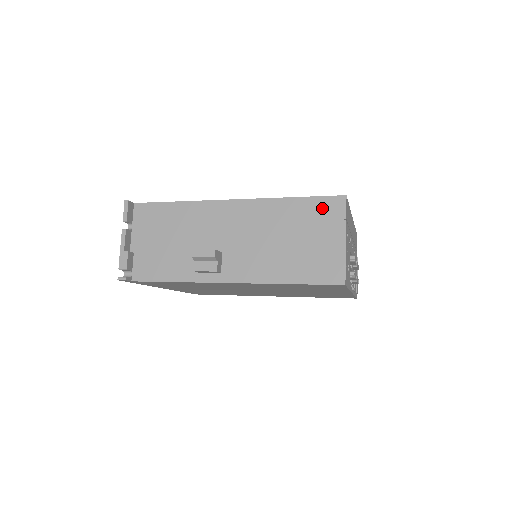
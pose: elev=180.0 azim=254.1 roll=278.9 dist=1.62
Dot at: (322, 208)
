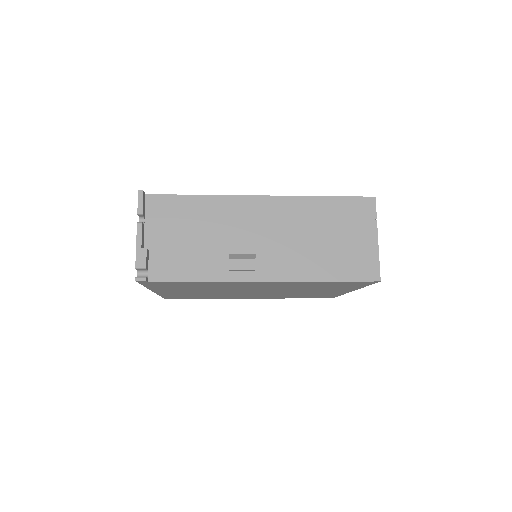
Dot at: (354, 208)
